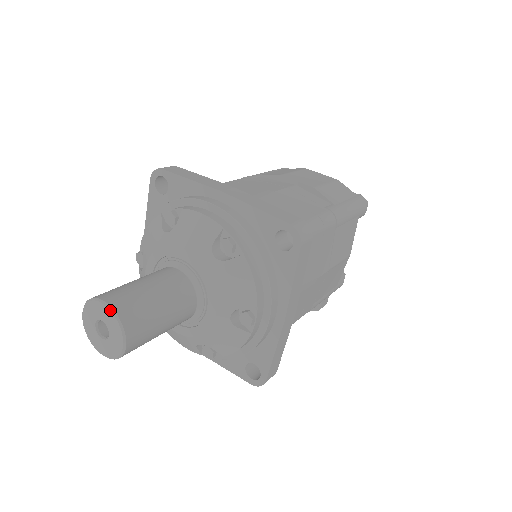
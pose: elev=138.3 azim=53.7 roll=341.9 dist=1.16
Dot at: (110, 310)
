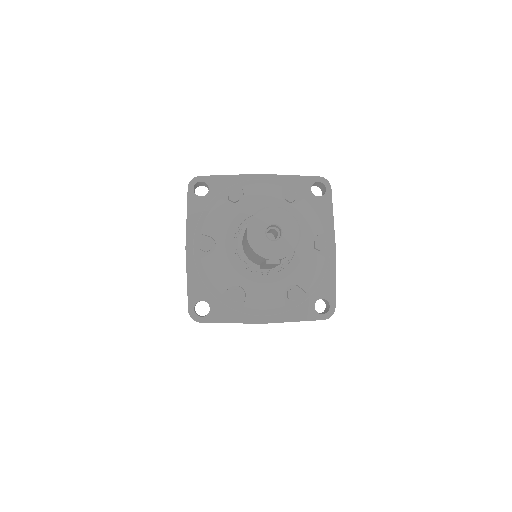
Dot at: (282, 208)
